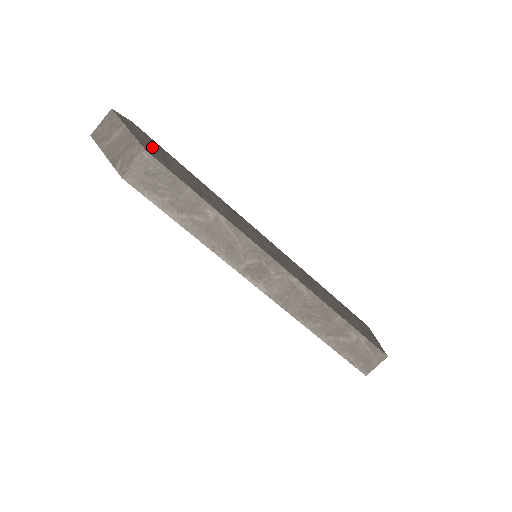
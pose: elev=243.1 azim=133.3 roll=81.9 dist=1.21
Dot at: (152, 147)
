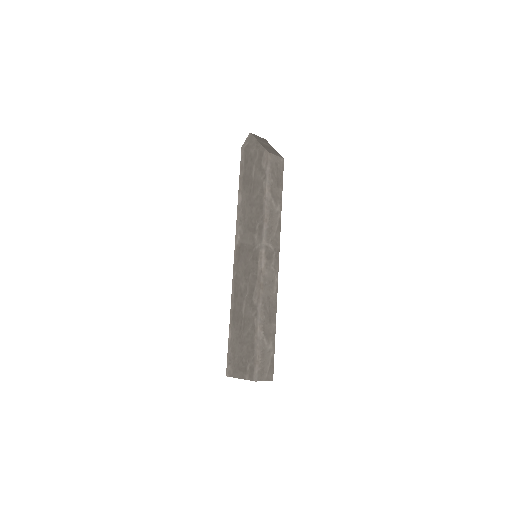
Dot at: occluded
